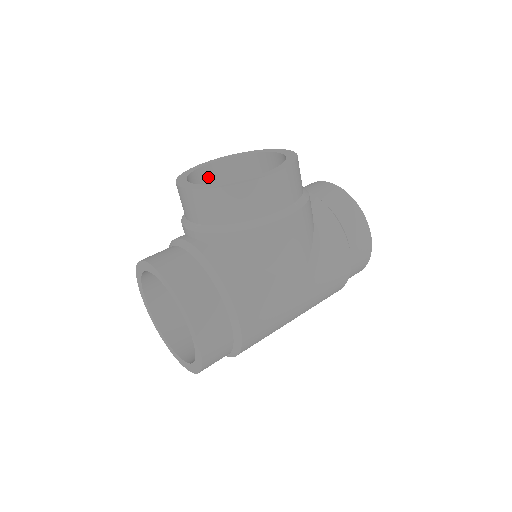
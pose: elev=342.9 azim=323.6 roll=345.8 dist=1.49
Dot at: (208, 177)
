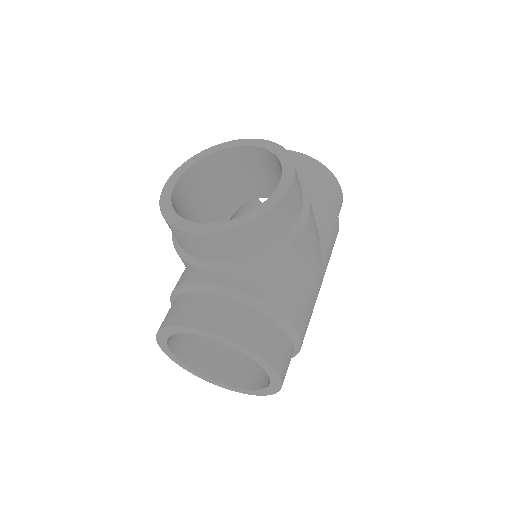
Dot at: (180, 196)
